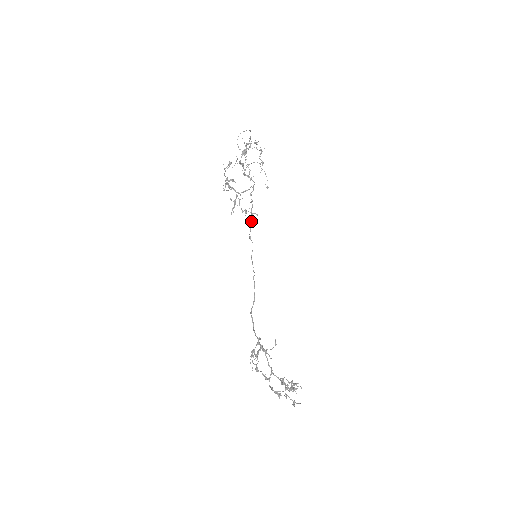
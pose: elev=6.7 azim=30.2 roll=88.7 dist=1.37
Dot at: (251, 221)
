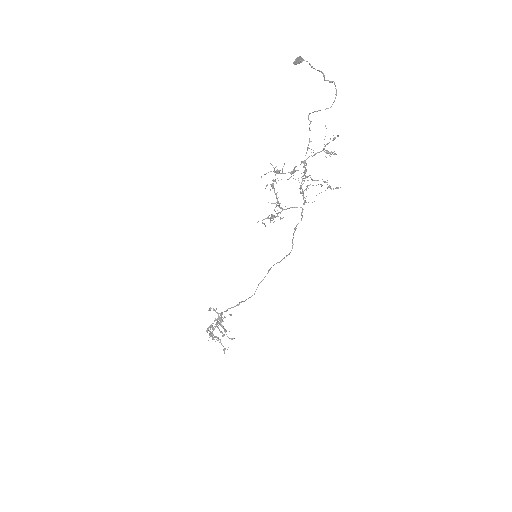
Dot at: (281, 260)
